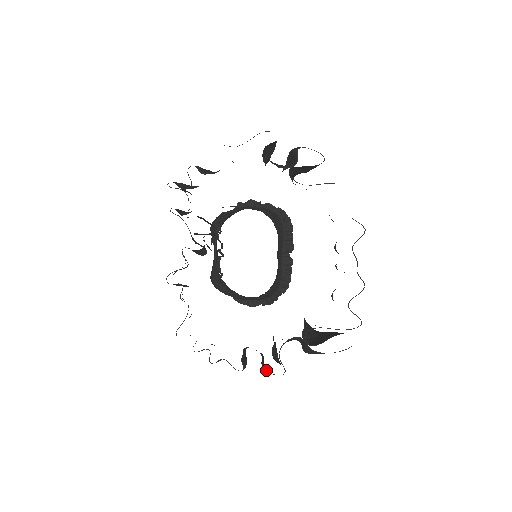
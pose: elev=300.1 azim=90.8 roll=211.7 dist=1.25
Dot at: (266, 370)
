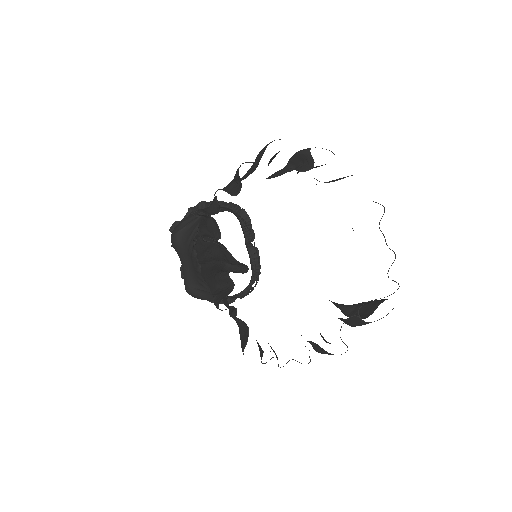
Dot at: occluded
